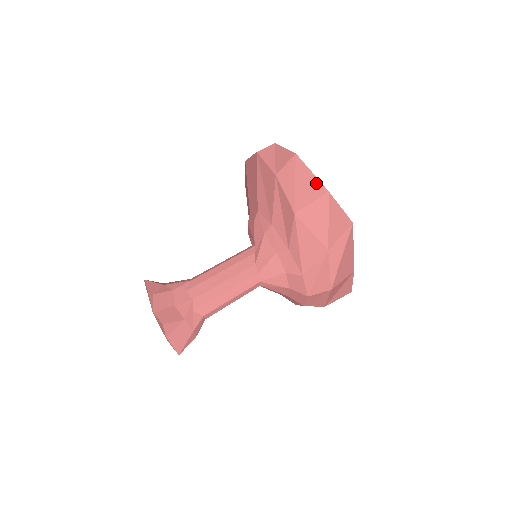
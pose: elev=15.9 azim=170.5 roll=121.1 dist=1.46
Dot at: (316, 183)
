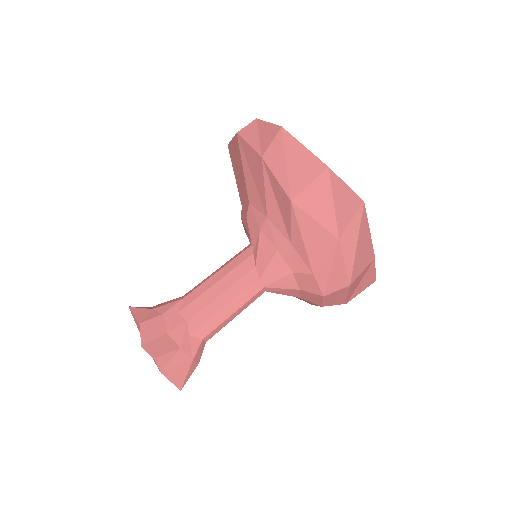
Dot at: (311, 159)
